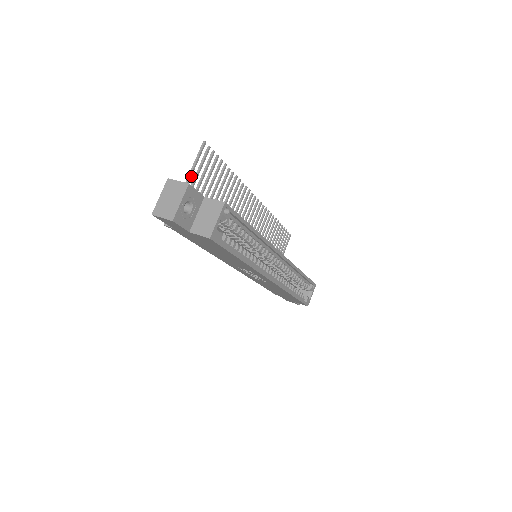
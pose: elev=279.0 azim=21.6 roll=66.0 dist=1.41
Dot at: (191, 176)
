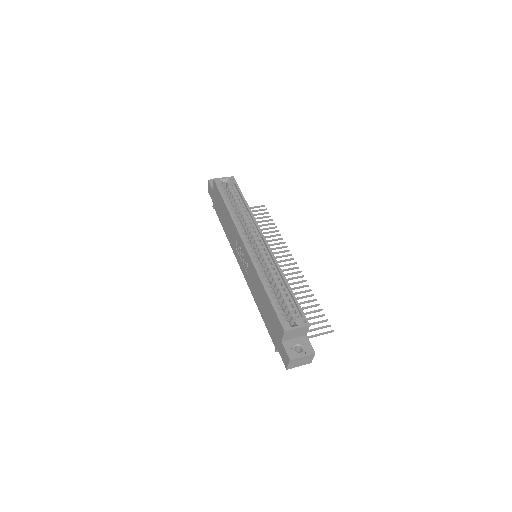
Dot at: occluded
